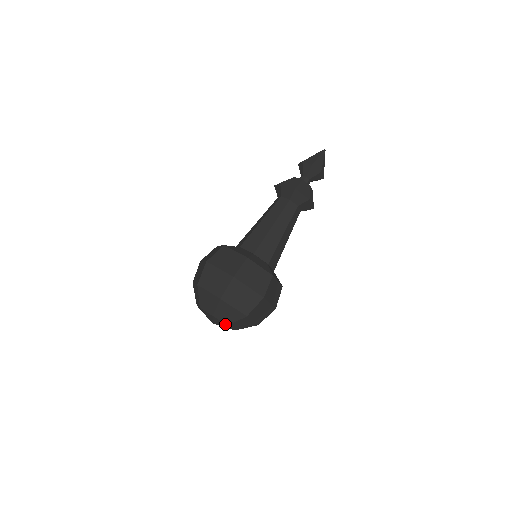
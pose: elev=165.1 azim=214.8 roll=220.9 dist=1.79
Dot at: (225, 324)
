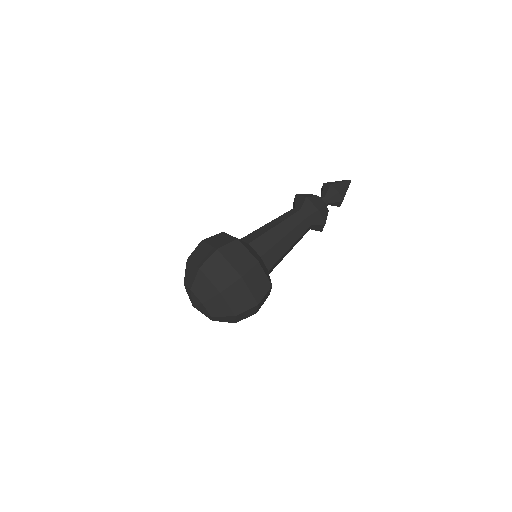
Dot at: (190, 289)
